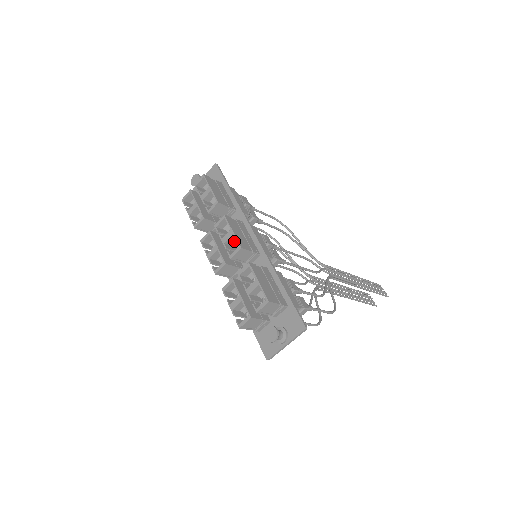
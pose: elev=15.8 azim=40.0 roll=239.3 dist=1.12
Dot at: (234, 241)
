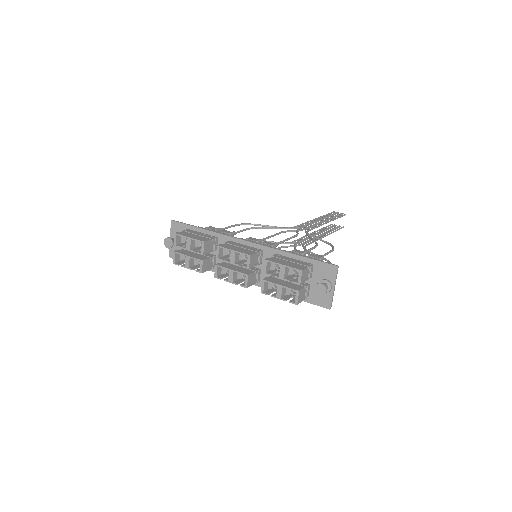
Dot at: (239, 256)
